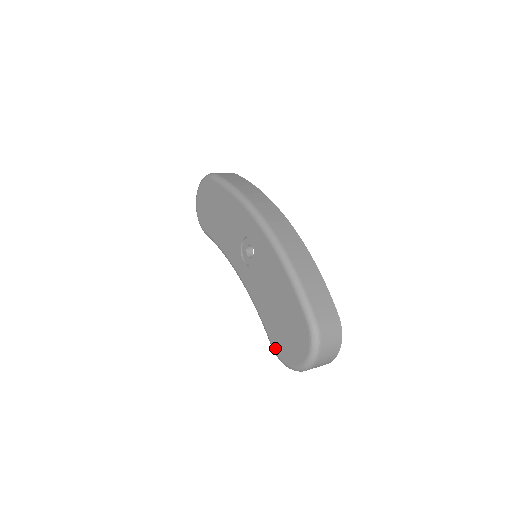
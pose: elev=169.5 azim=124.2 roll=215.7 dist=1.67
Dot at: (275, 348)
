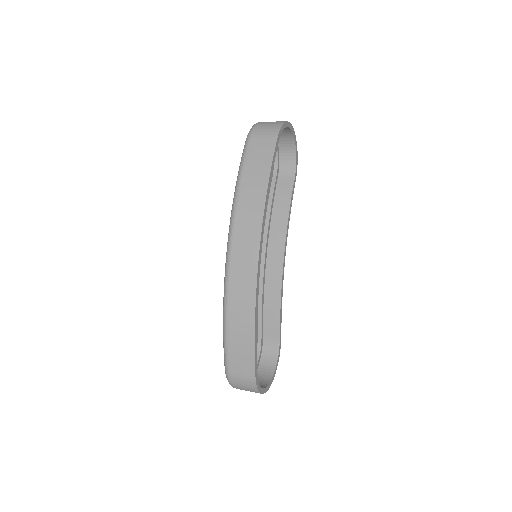
Dot at: occluded
